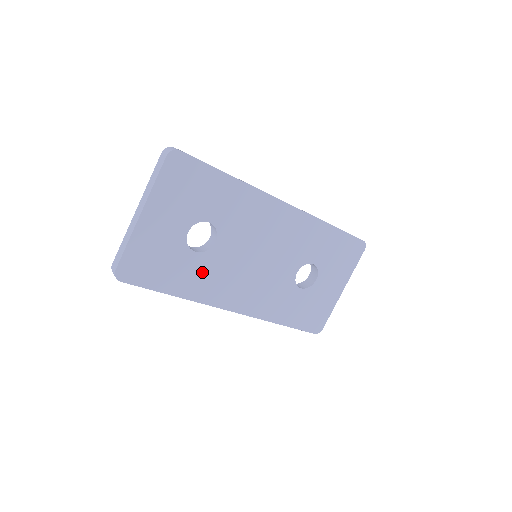
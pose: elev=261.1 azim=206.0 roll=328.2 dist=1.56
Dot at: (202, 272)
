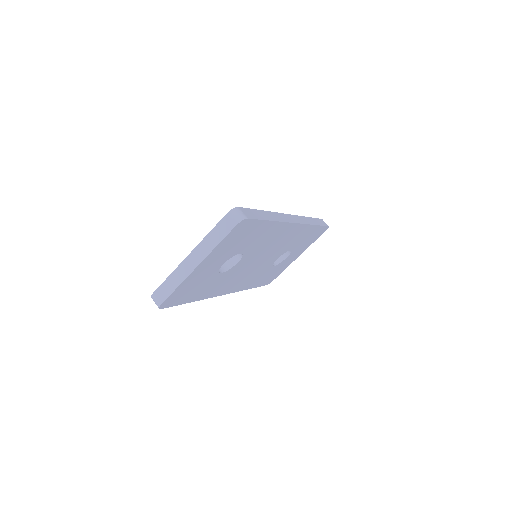
Dot at: (219, 282)
